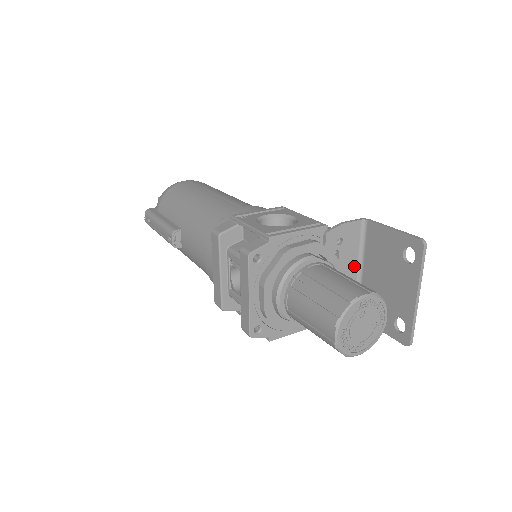
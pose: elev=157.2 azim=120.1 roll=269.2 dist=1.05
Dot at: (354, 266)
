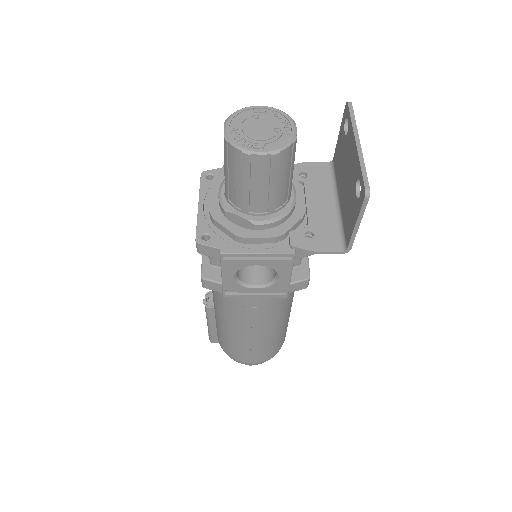
Dot at: (329, 200)
